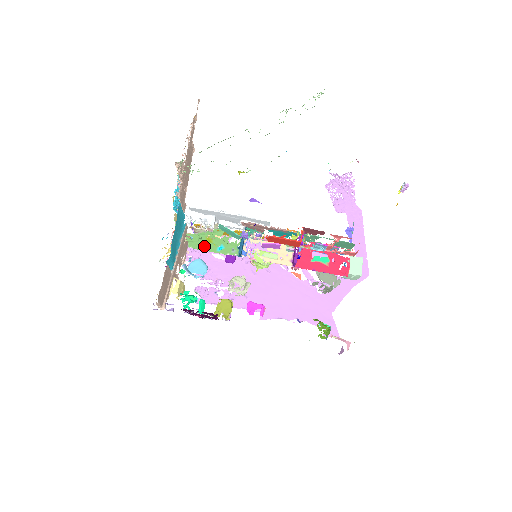
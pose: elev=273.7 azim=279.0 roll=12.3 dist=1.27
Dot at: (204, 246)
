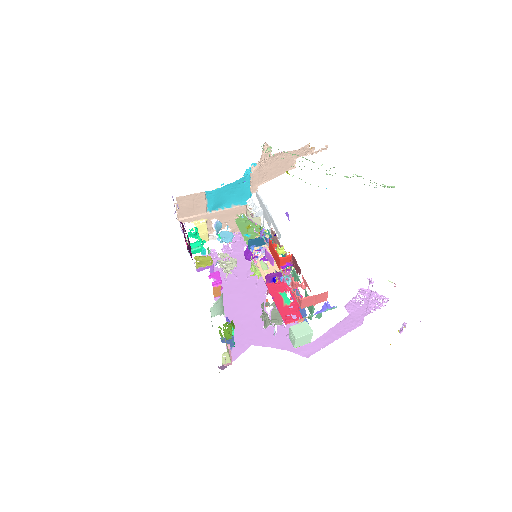
Dot at: (242, 227)
